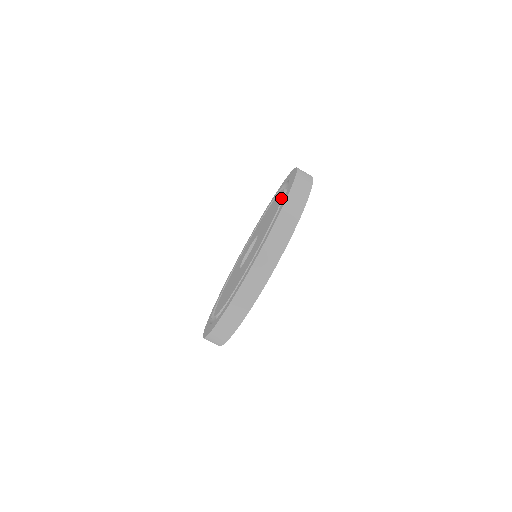
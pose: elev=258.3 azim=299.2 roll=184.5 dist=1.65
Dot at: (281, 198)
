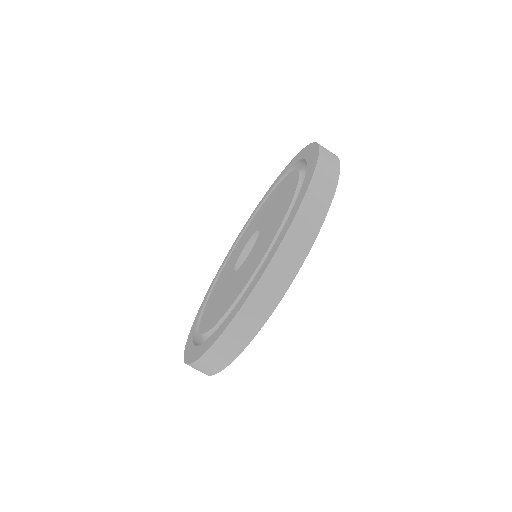
Dot at: (295, 173)
